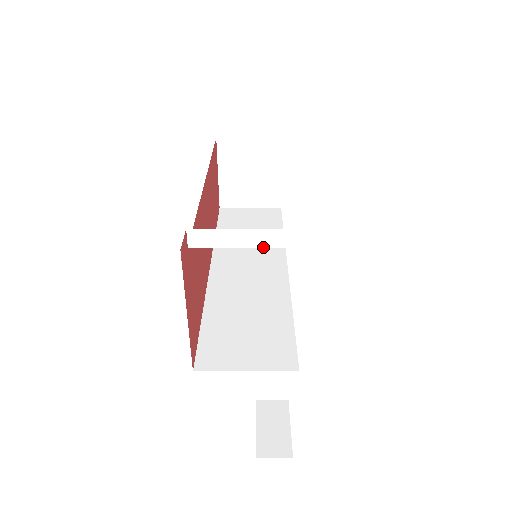
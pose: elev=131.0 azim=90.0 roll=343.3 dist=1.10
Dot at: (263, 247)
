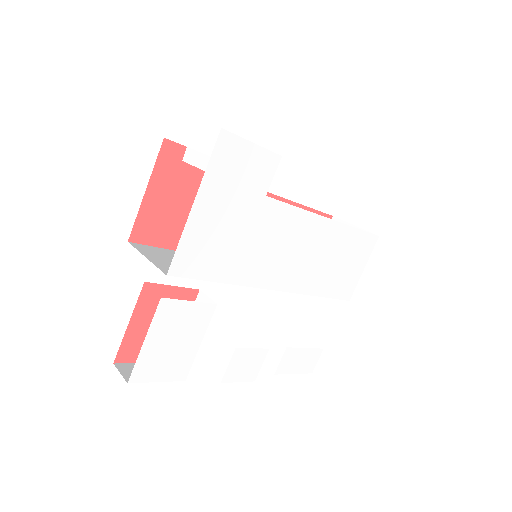
Dot at: occluded
